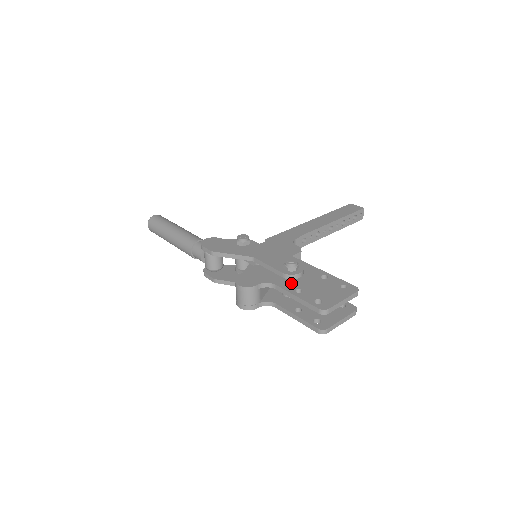
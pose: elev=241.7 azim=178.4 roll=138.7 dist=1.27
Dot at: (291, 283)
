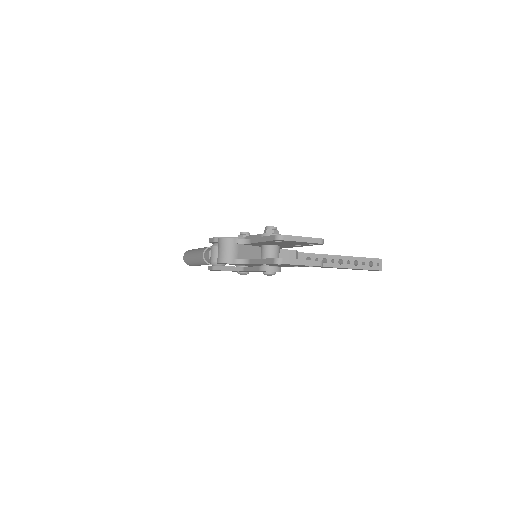
Dot at: occluded
